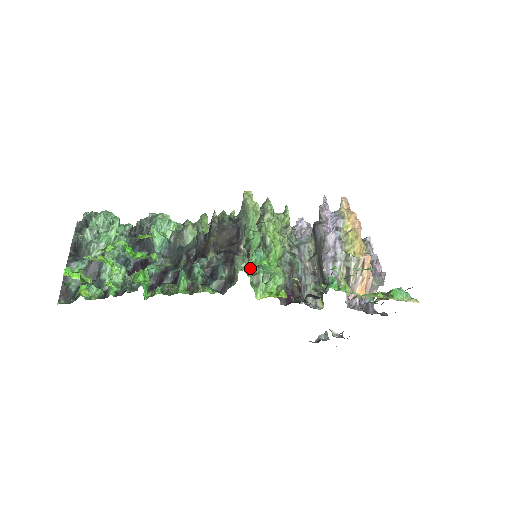
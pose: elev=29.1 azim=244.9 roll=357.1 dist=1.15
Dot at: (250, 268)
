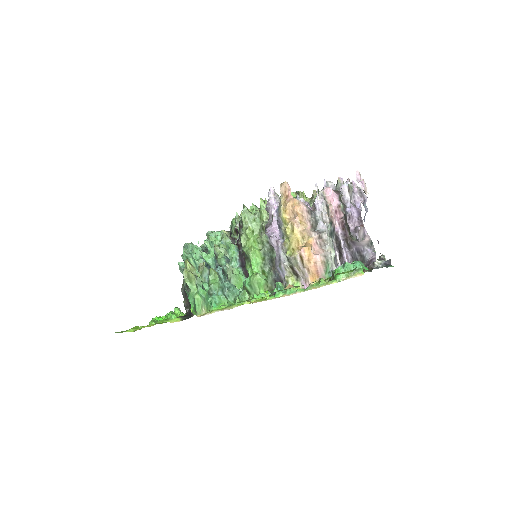
Dot at: occluded
